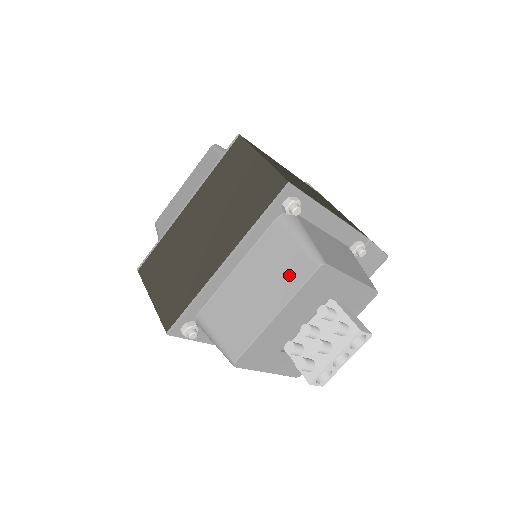
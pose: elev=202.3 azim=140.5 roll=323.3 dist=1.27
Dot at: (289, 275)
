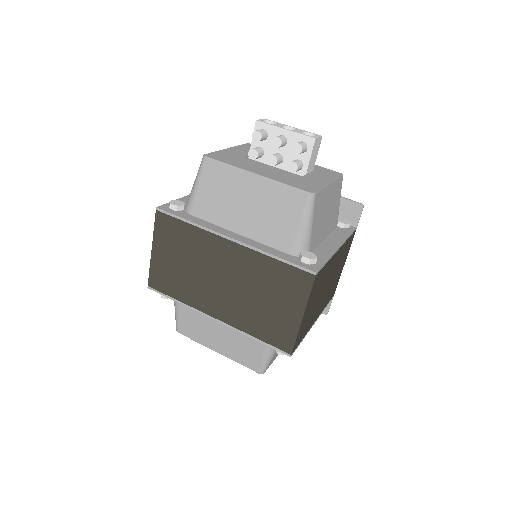
Dot at: (242, 356)
